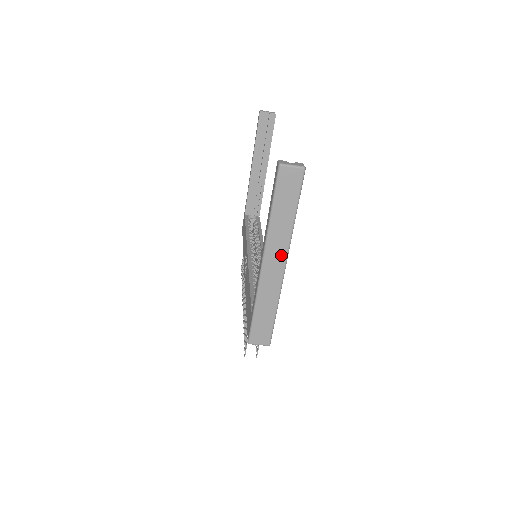
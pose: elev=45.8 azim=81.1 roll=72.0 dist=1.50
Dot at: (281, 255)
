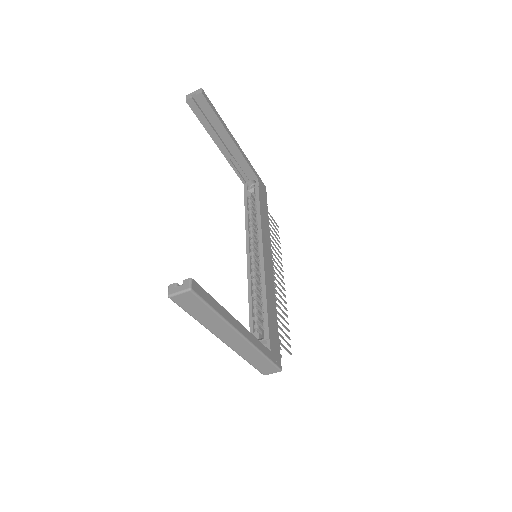
Dot at: (232, 334)
